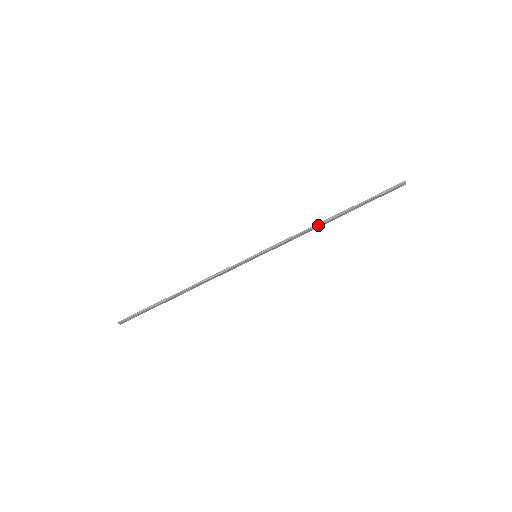
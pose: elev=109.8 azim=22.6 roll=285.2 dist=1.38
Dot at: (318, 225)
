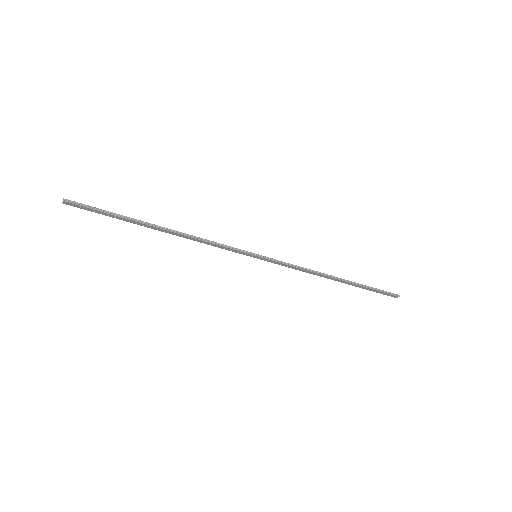
Dot at: (323, 275)
